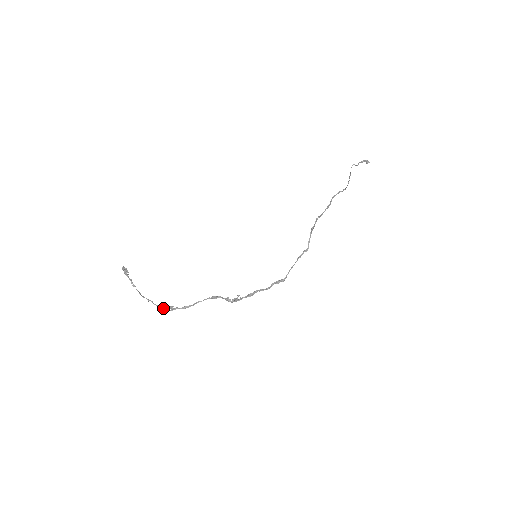
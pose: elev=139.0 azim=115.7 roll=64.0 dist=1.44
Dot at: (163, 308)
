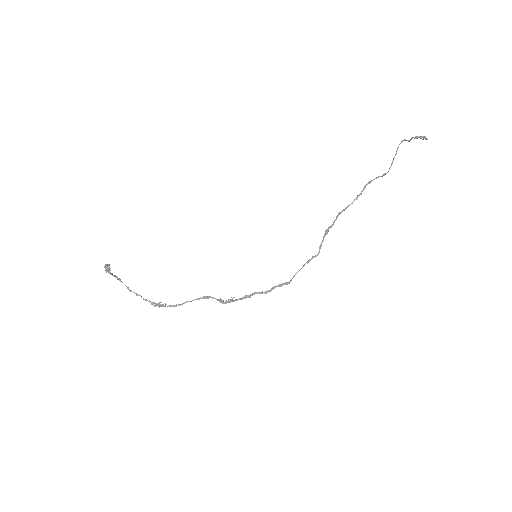
Dot at: (152, 303)
